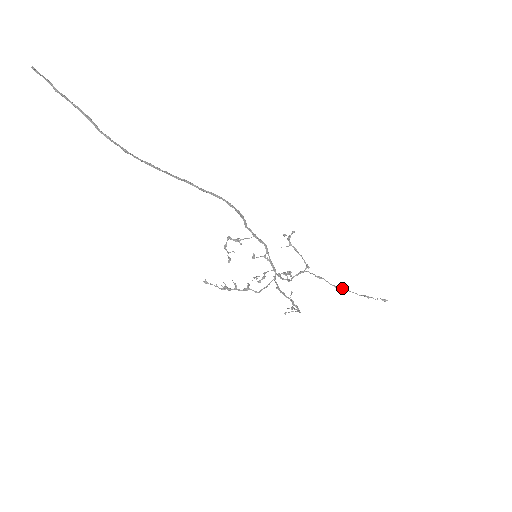
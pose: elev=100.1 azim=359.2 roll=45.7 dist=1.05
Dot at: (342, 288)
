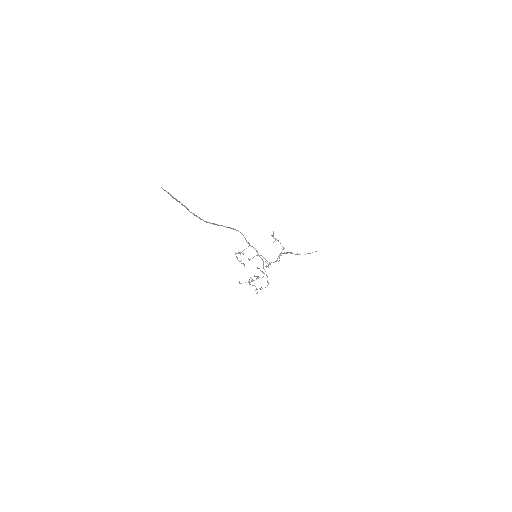
Dot at: (299, 254)
